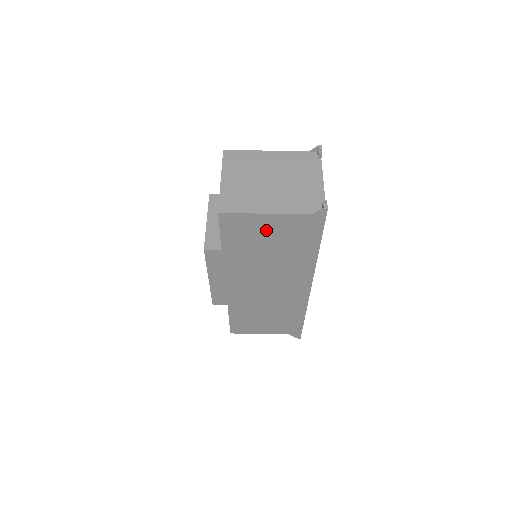
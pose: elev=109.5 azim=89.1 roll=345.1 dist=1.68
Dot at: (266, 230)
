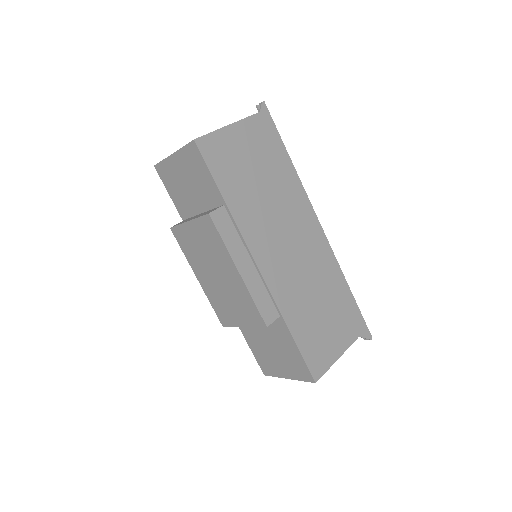
Dot at: (241, 149)
